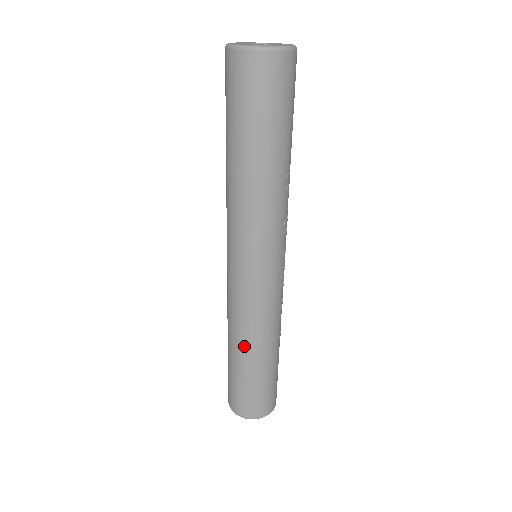
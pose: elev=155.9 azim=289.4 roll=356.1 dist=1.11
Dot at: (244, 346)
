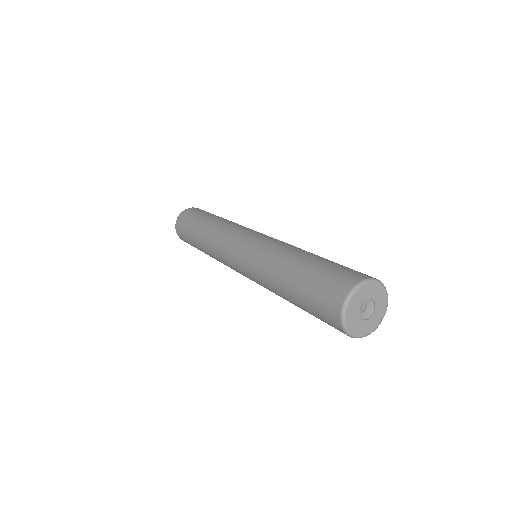
Dot at: occluded
